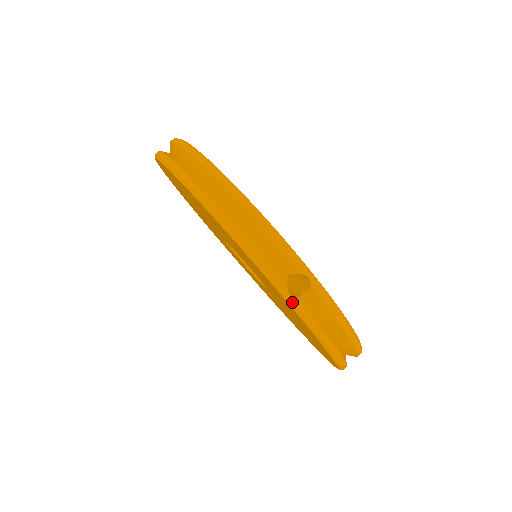
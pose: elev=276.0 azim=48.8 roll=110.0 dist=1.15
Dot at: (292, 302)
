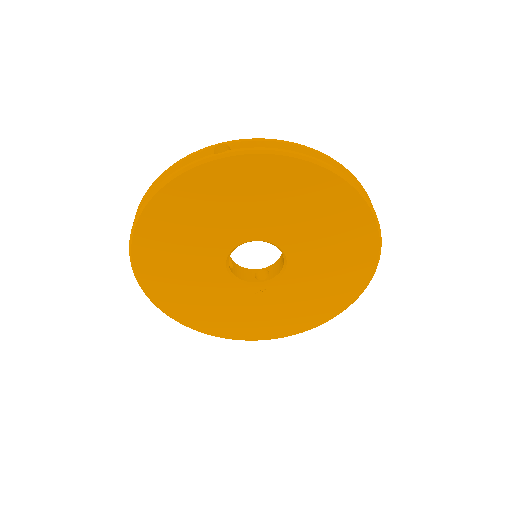
Dot at: occluded
